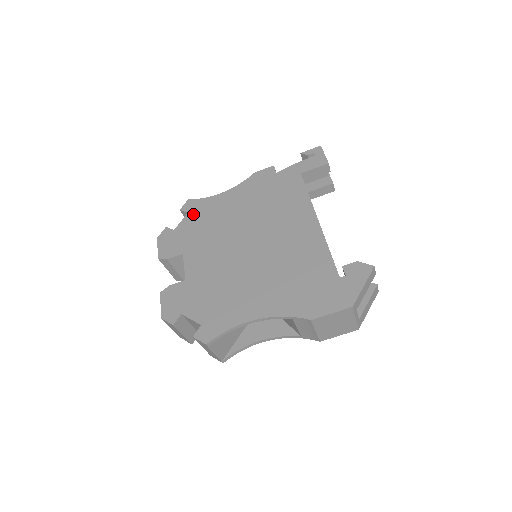
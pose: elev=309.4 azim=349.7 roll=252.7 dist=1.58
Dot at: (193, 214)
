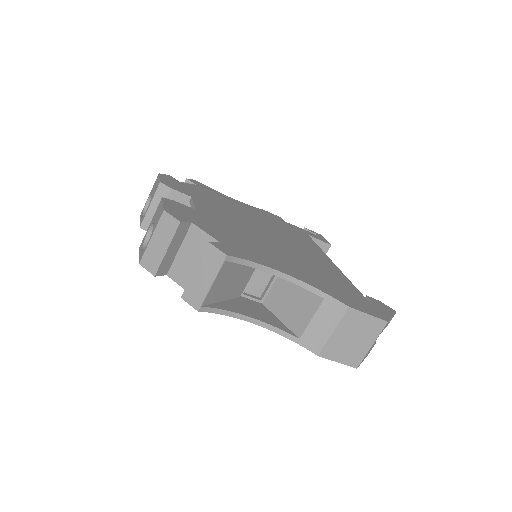
Dot at: (202, 188)
